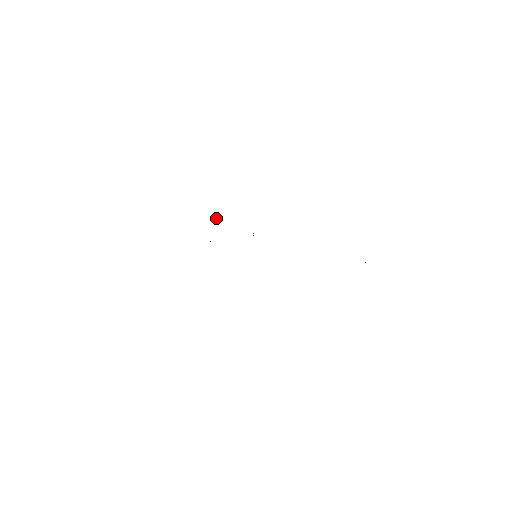
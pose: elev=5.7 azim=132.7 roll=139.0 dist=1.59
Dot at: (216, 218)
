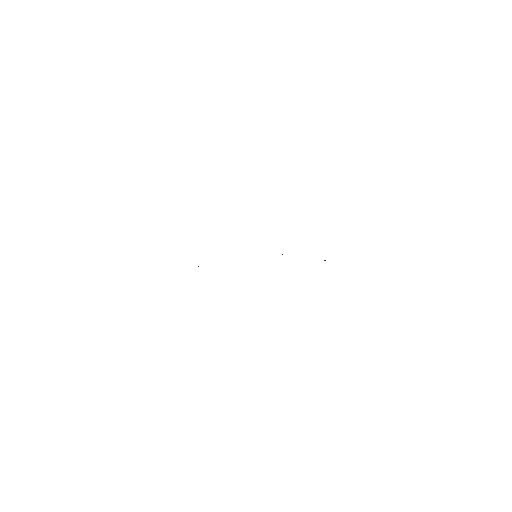
Dot at: occluded
